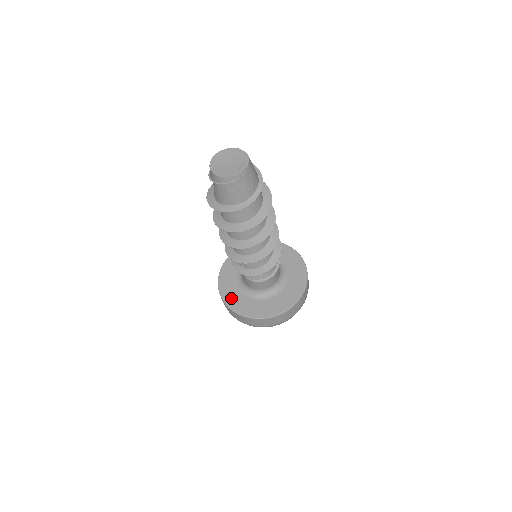
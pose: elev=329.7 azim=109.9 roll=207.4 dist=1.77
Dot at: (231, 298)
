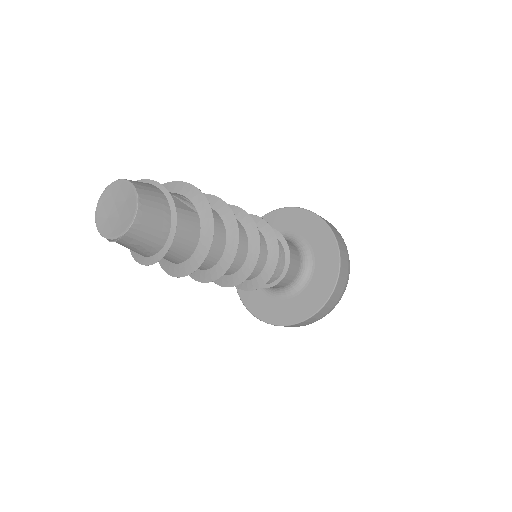
Dot at: occluded
